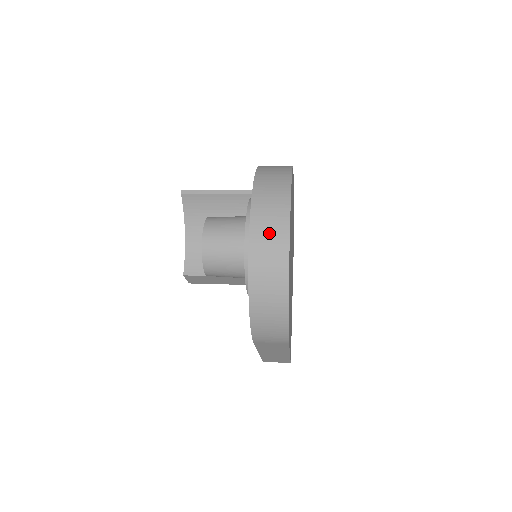
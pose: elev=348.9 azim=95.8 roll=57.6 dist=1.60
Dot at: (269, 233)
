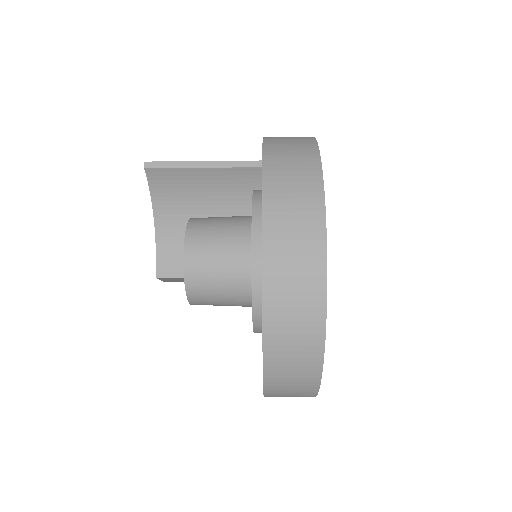
Dot at: (294, 268)
